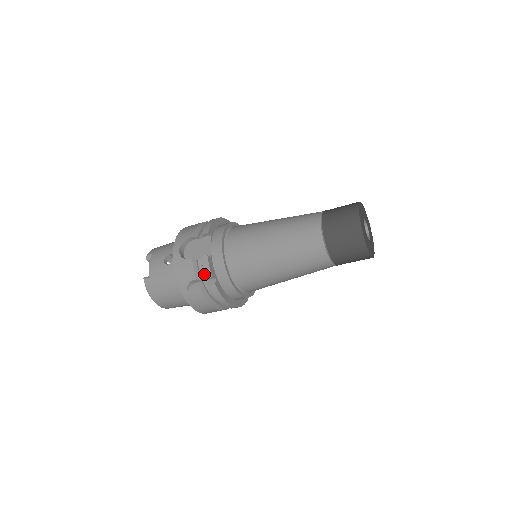
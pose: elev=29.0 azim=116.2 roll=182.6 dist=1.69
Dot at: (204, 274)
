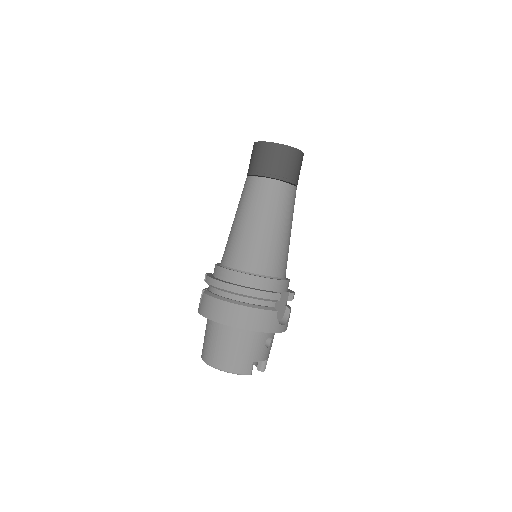
Dot at: occluded
